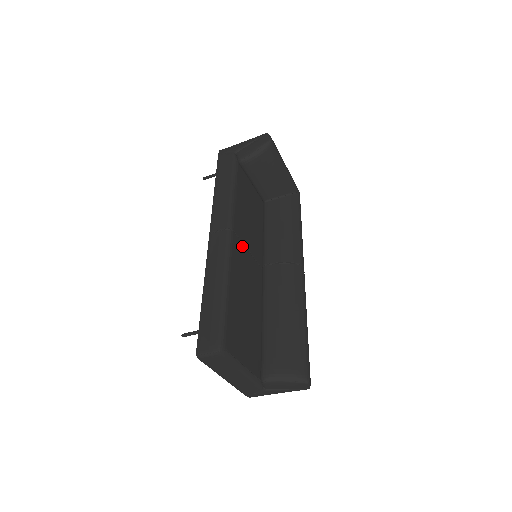
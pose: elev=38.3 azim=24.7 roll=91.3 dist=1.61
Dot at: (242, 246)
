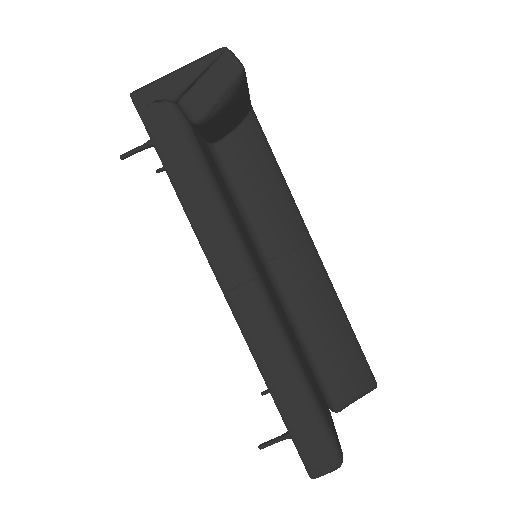
Dot at: (263, 277)
